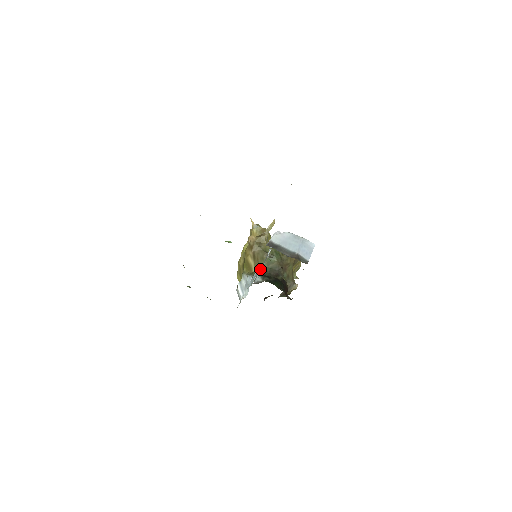
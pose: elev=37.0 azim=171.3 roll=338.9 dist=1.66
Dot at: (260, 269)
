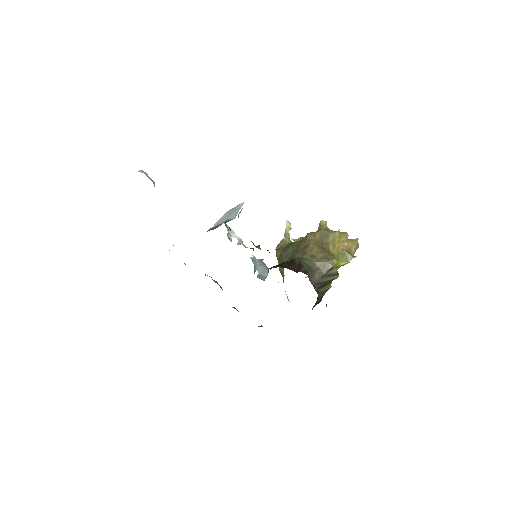
Dot at: occluded
